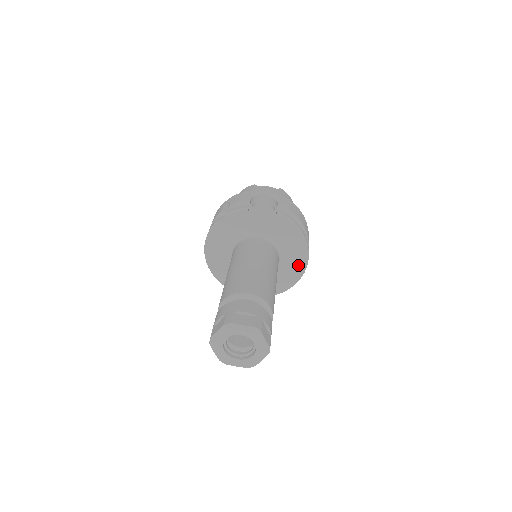
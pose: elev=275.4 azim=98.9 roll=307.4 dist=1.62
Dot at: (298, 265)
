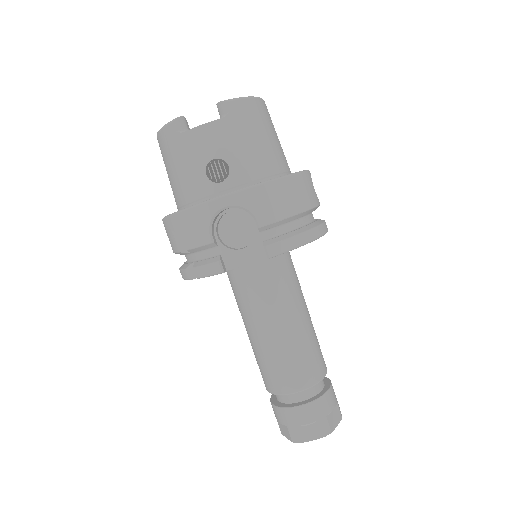
Dot at: occluded
